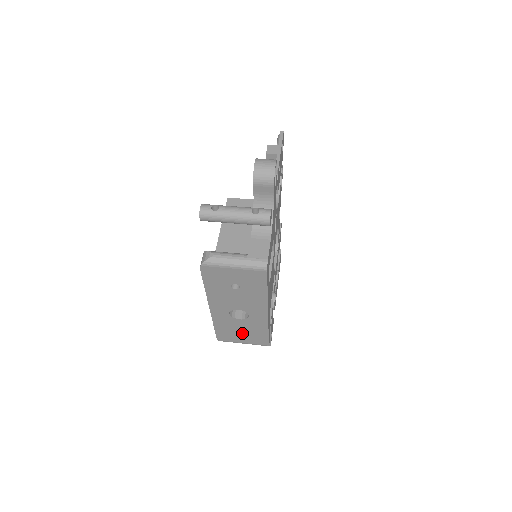
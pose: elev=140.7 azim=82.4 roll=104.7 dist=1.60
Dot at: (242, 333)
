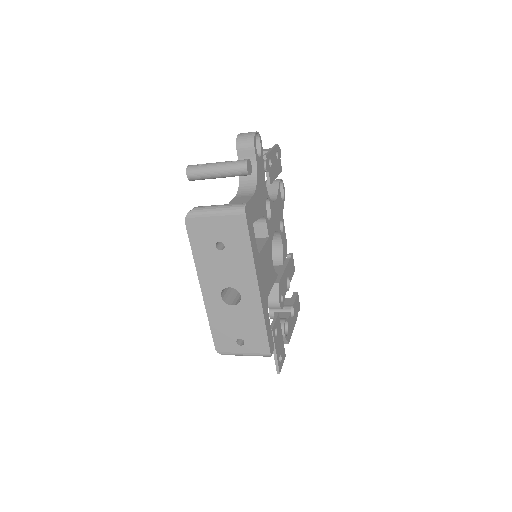
Dot at: (239, 333)
